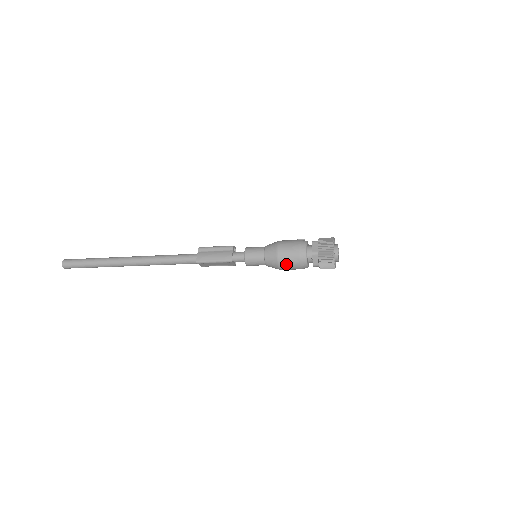
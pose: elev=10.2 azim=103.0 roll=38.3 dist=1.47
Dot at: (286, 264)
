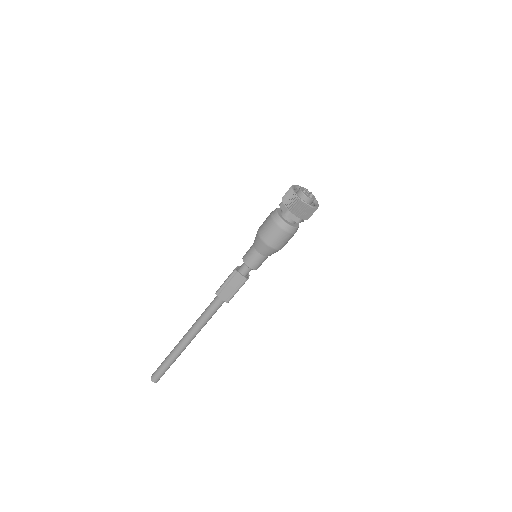
Dot at: (265, 232)
